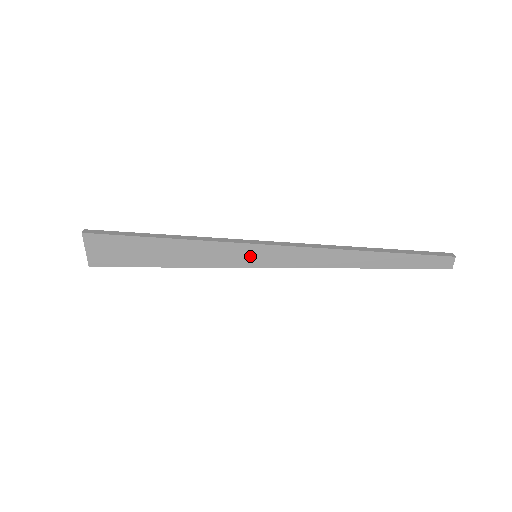
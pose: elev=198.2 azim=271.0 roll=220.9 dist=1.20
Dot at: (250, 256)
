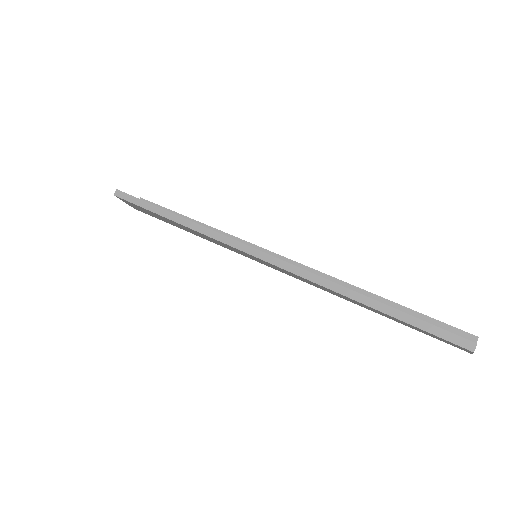
Dot at: (249, 256)
